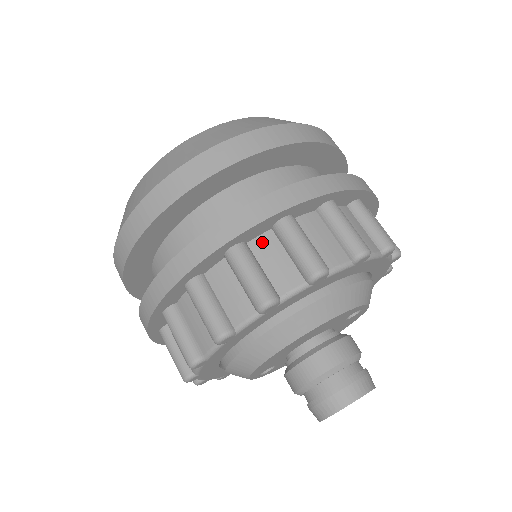
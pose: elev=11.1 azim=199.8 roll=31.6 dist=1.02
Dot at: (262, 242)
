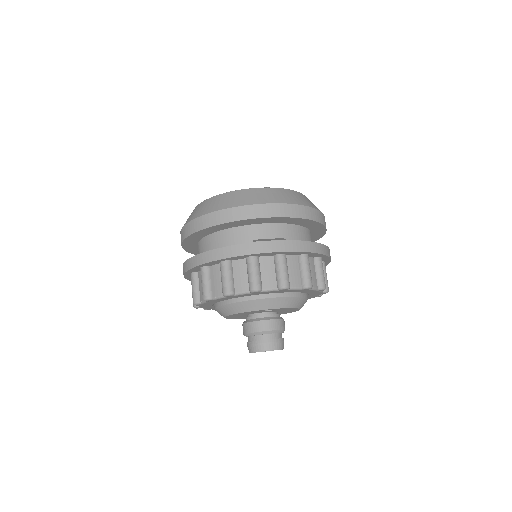
Dot at: (200, 274)
